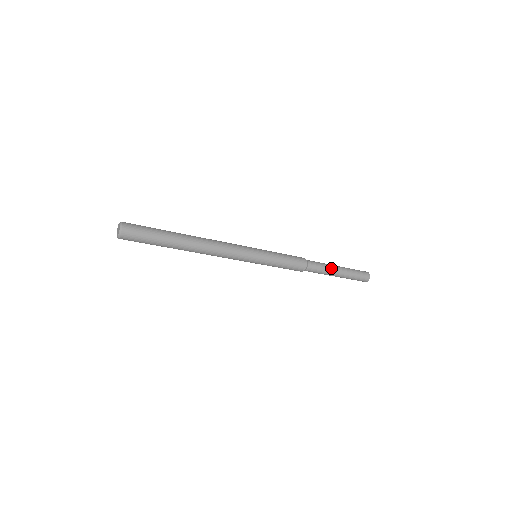
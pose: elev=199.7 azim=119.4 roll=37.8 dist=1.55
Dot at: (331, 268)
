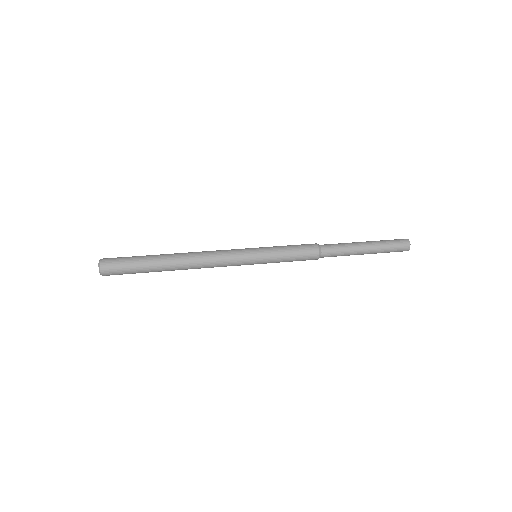
Dot at: (353, 254)
